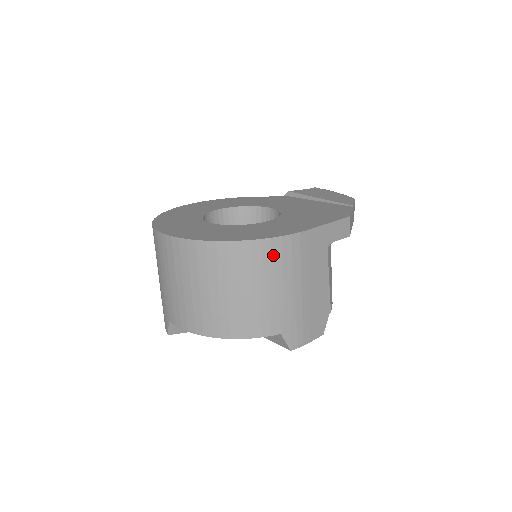
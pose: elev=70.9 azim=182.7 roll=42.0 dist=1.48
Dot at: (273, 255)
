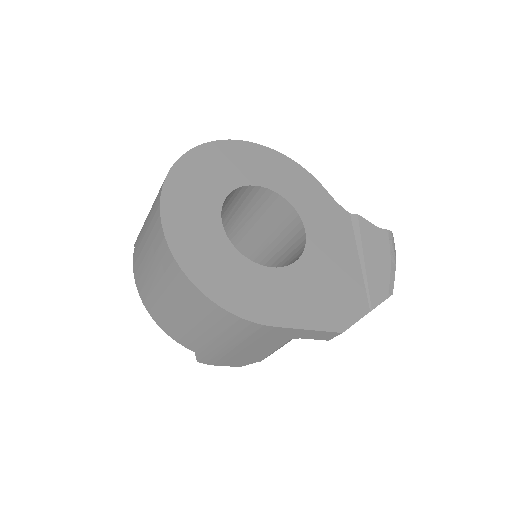
Dot at: (223, 320)
